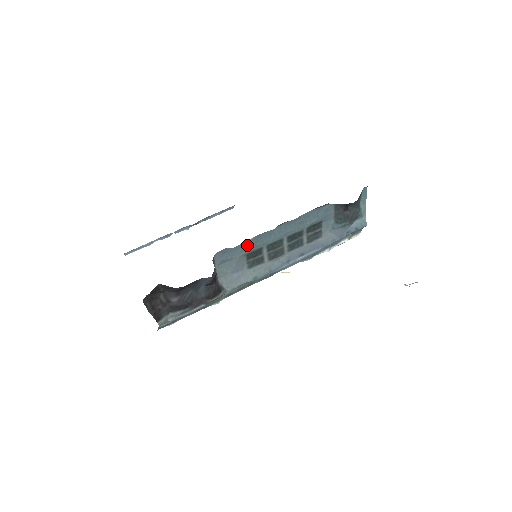
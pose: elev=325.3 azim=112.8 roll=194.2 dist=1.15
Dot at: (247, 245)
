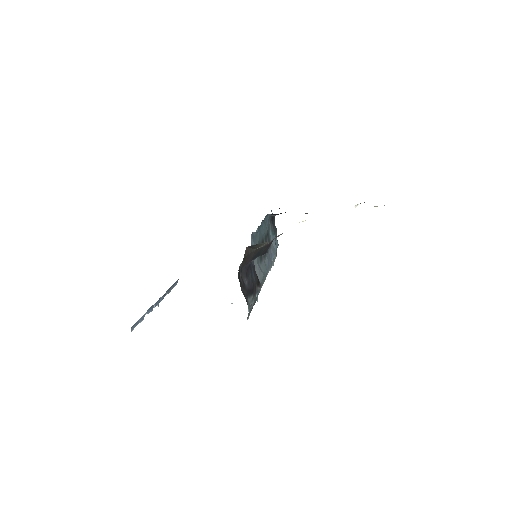
Dot at: (257, 235)
